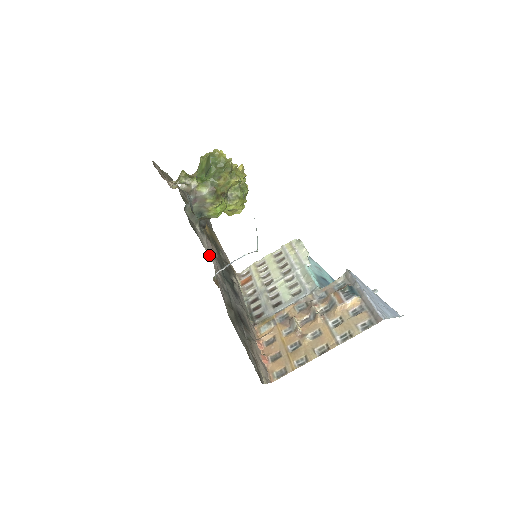
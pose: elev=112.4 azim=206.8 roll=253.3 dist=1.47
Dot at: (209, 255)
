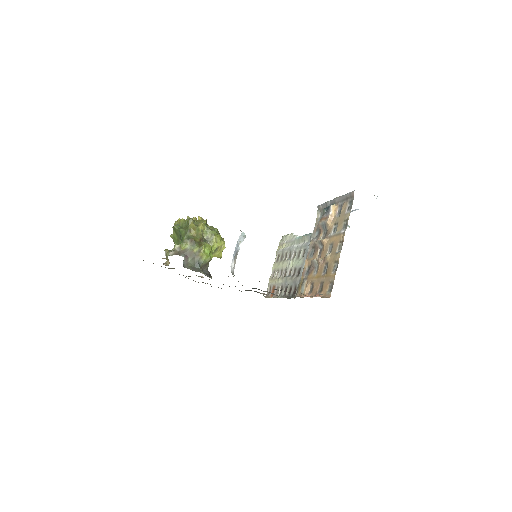
Dot at: occluded
